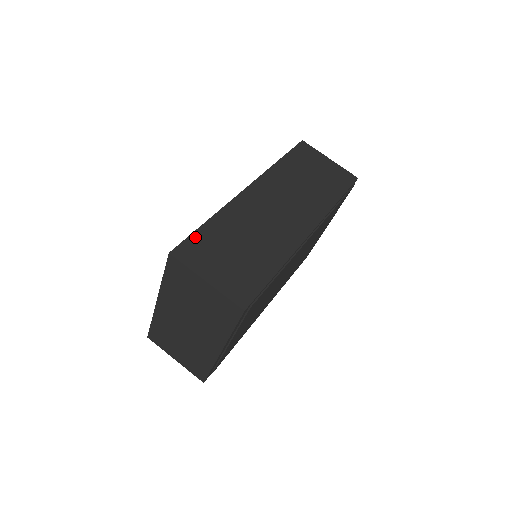
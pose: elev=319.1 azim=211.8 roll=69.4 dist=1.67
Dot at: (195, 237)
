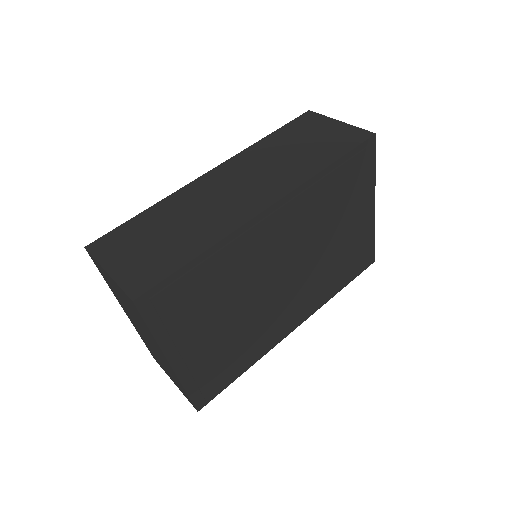
Dot at: (121, 229)
